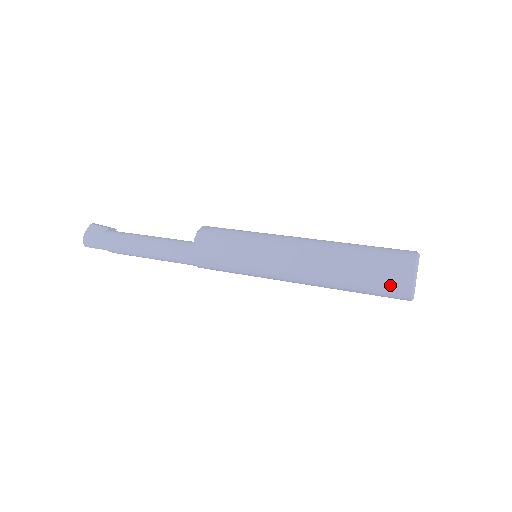
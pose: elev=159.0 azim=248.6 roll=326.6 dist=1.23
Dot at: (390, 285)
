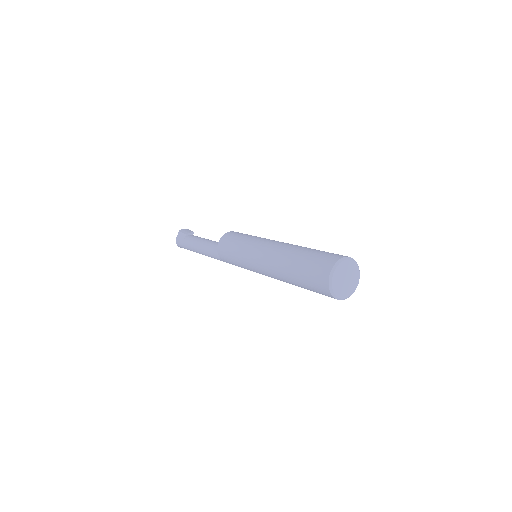
Dot at: (318, 290)
